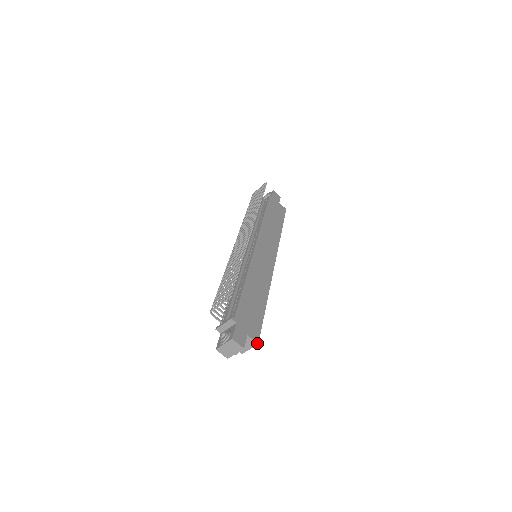
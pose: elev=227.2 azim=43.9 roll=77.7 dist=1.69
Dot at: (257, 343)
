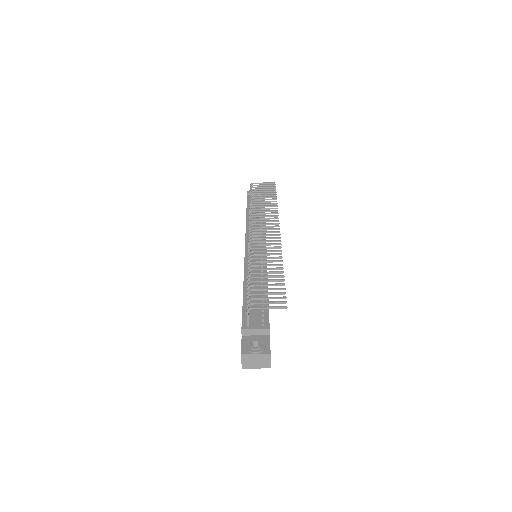
Dot at: occluded
